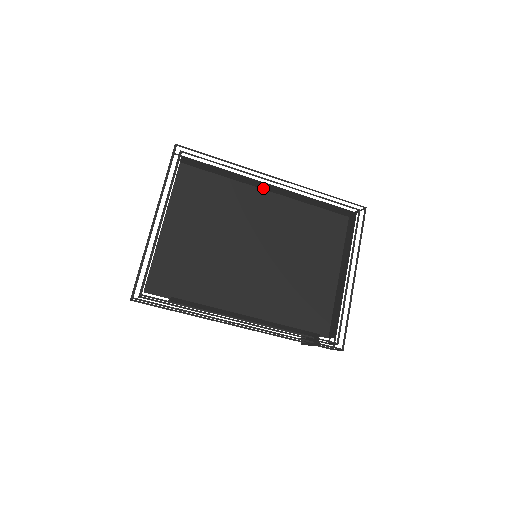
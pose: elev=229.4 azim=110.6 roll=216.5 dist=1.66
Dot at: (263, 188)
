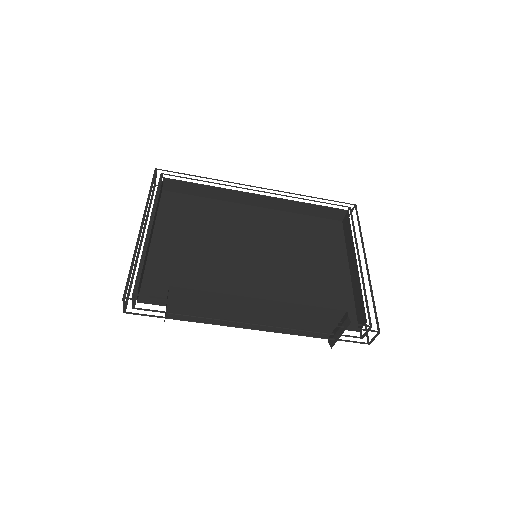
Dot at: (249, 203)
